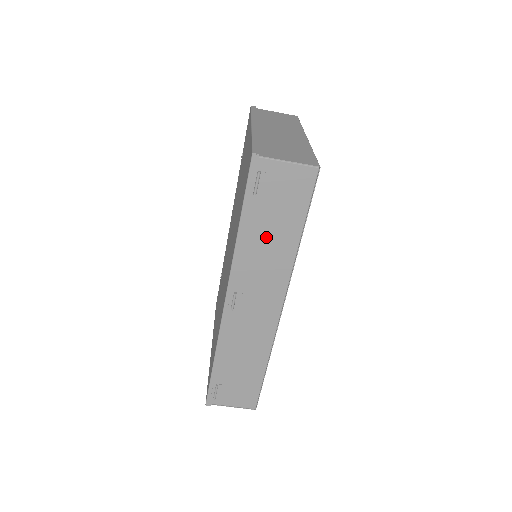
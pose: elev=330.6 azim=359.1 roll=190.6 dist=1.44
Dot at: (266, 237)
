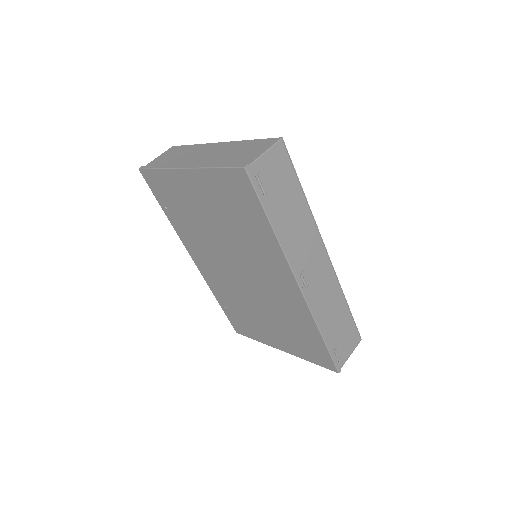
Dot at: (289, 217)
